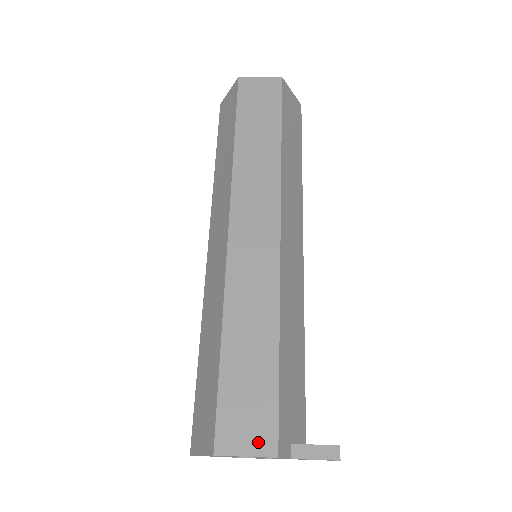
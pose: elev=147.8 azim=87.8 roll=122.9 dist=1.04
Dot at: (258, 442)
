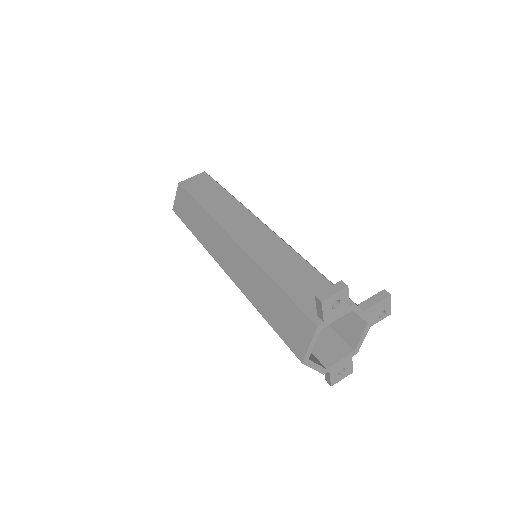
Dot at: (337, 284)
